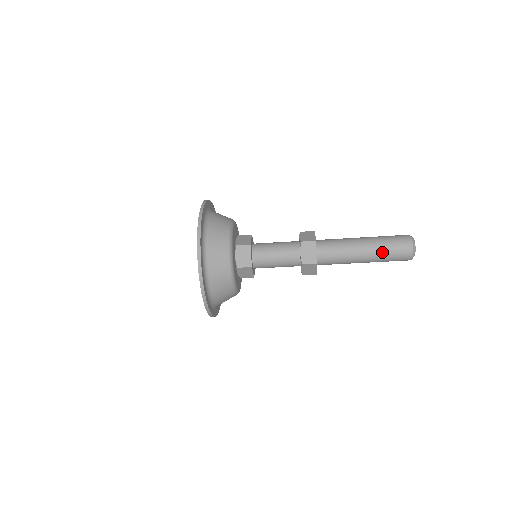
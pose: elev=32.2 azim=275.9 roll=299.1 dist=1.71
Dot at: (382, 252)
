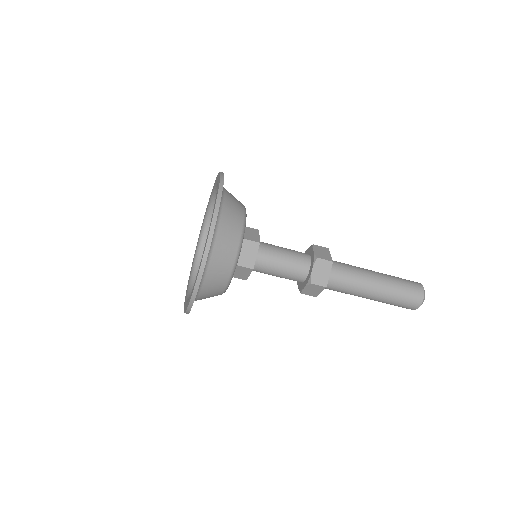
Dot at: (394, 280)
